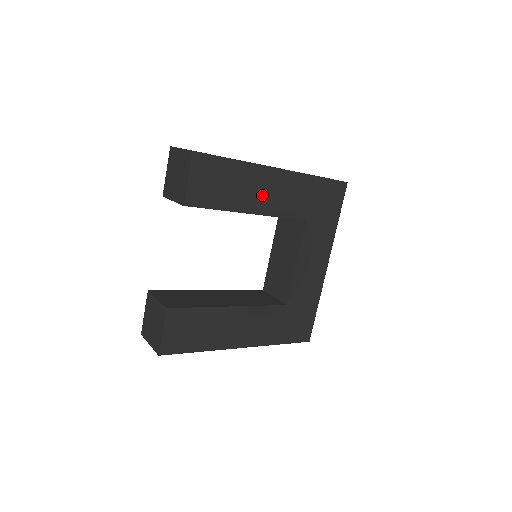
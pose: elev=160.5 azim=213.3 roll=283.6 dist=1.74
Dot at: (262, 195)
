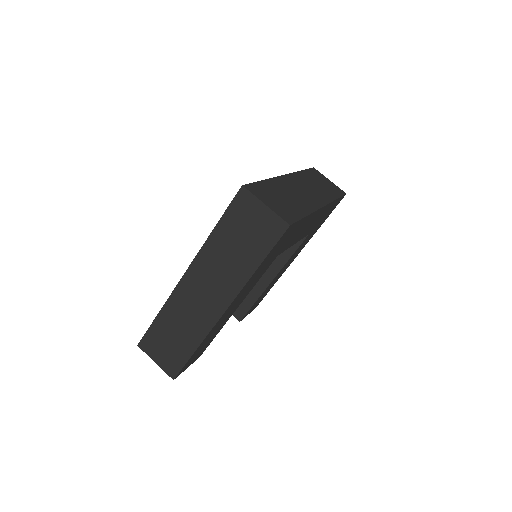
Dot at: (231, 311)
